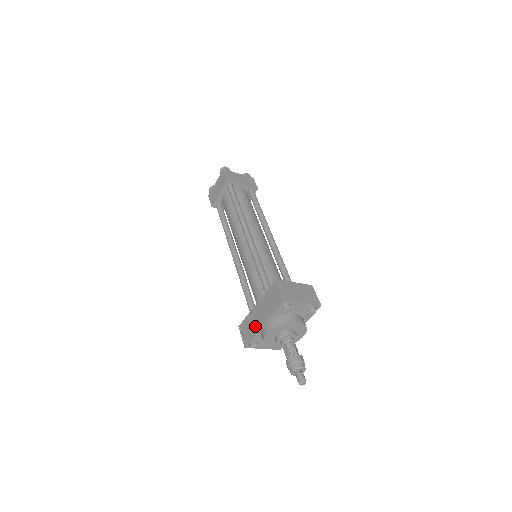
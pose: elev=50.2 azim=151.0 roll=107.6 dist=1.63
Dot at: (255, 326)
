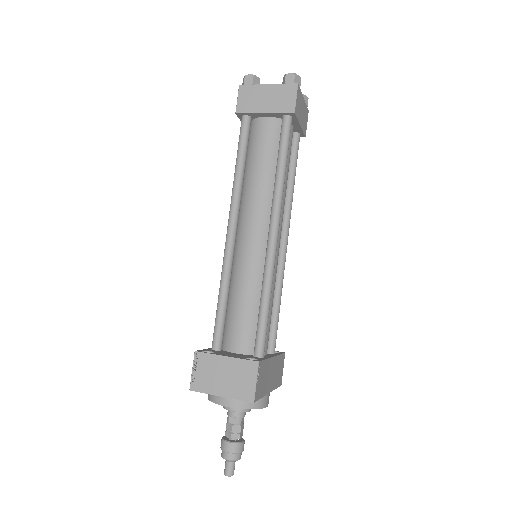
Dot at: occluded
